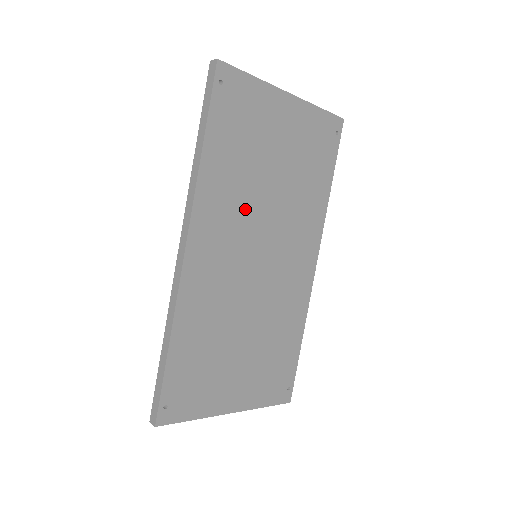
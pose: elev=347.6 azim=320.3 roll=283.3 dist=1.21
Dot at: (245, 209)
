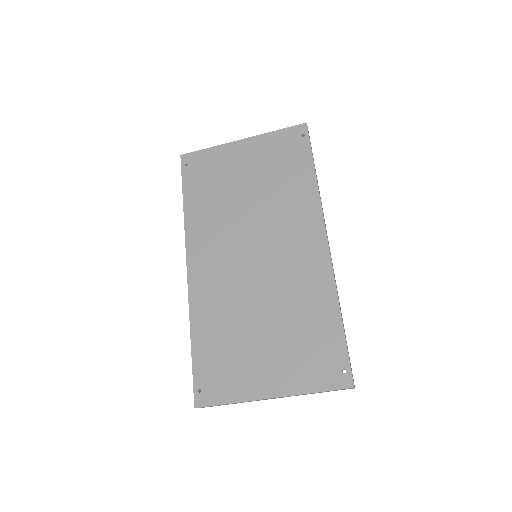
Dot at: (229, 226)
